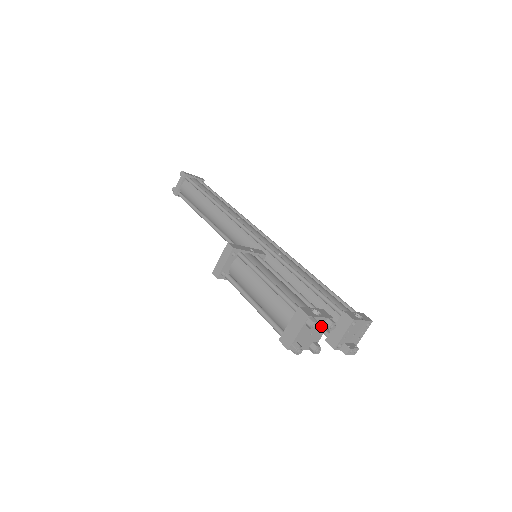
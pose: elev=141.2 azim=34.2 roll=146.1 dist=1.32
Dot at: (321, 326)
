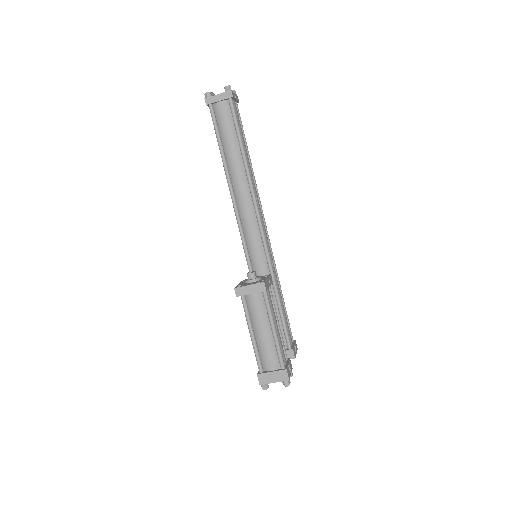
Dot at: occluded
